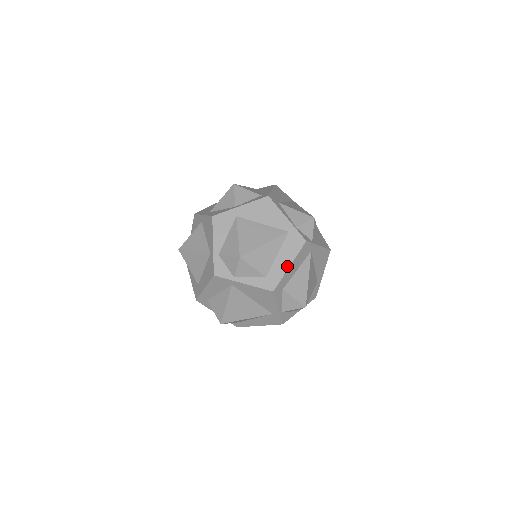
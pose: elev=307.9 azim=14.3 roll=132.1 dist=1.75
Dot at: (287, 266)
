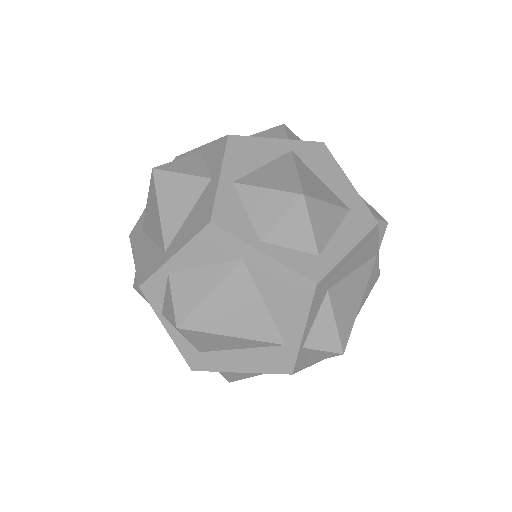
Dot at: (237, 369)
